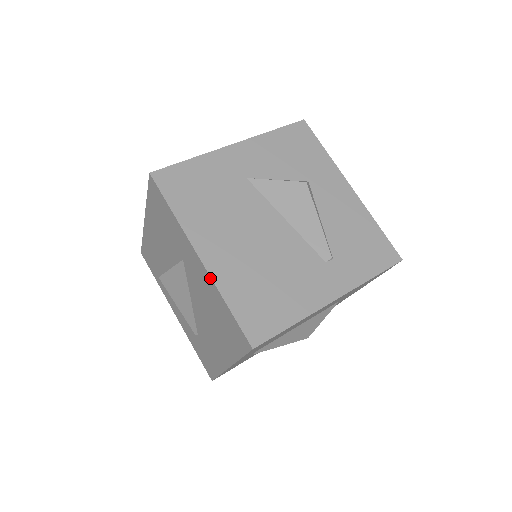
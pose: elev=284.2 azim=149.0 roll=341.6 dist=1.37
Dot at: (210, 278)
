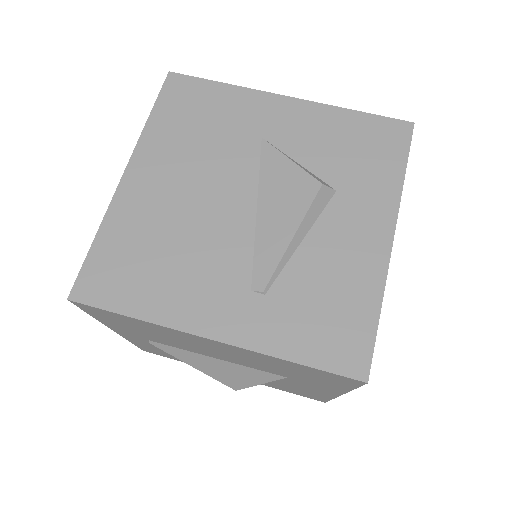
Dot at: (112, 201)
